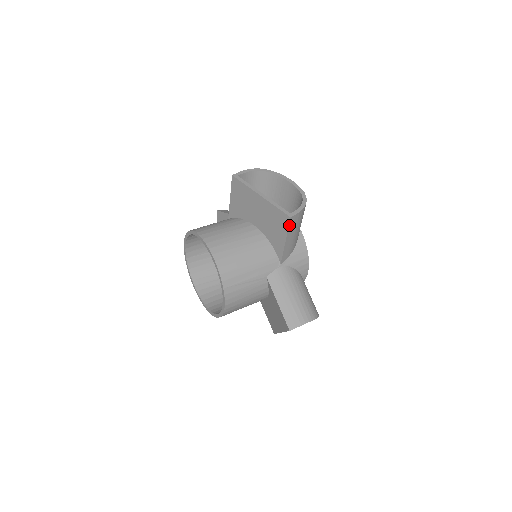
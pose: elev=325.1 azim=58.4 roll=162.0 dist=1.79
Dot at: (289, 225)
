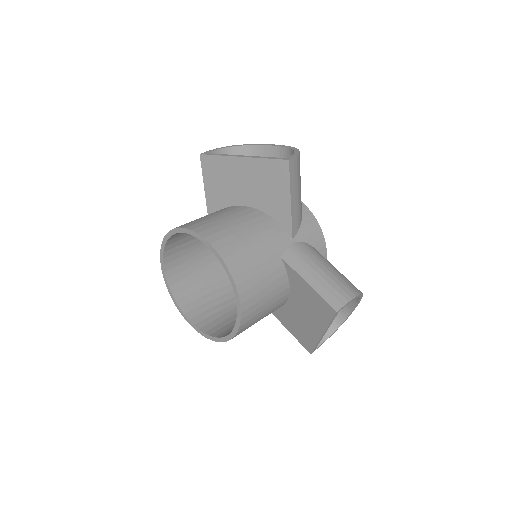
Dot at: (289, 173)
